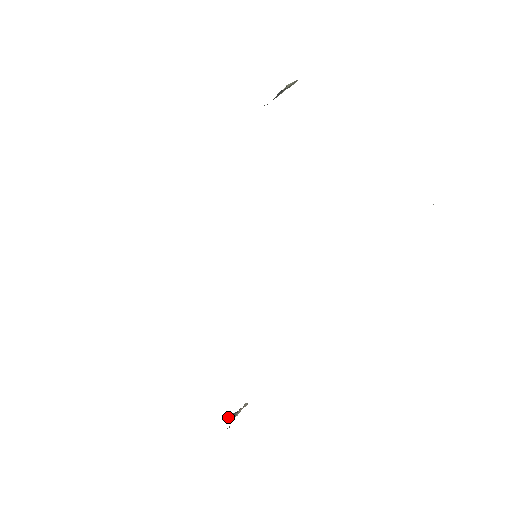
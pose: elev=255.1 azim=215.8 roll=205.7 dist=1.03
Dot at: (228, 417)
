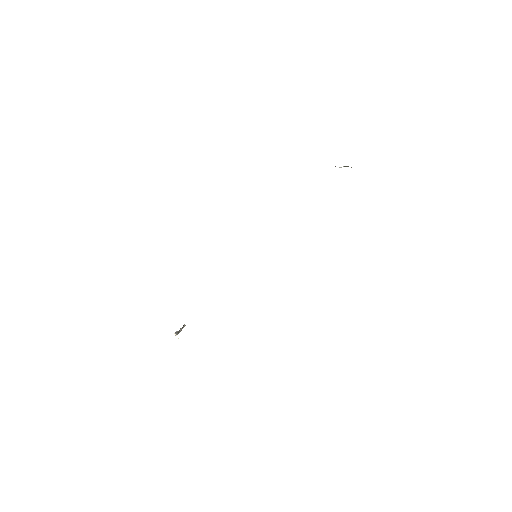
Dot at: (176, 333)
